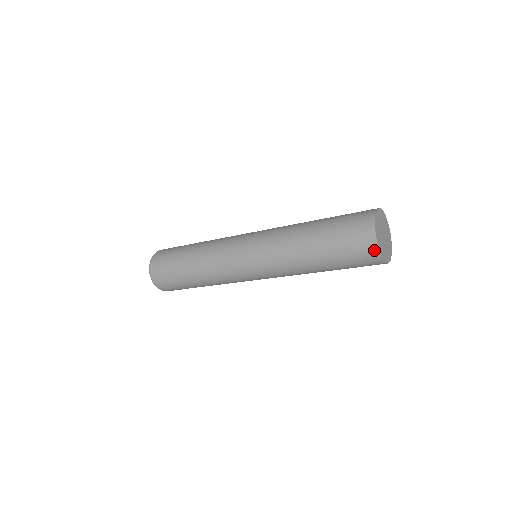
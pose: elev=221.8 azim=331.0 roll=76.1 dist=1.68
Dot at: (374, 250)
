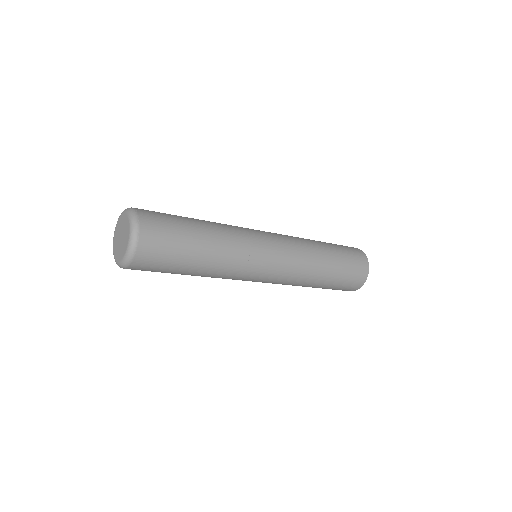
Dot at: (366, 263)
